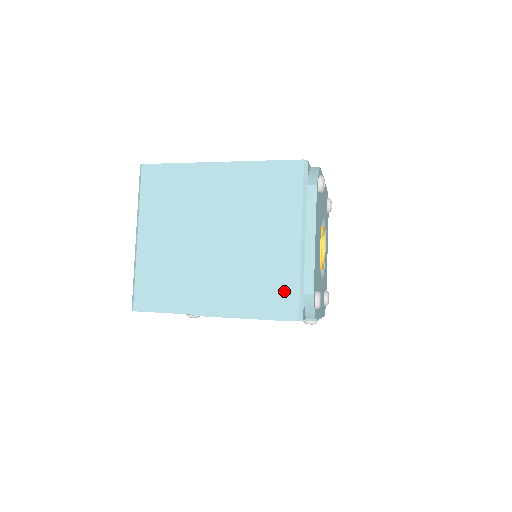
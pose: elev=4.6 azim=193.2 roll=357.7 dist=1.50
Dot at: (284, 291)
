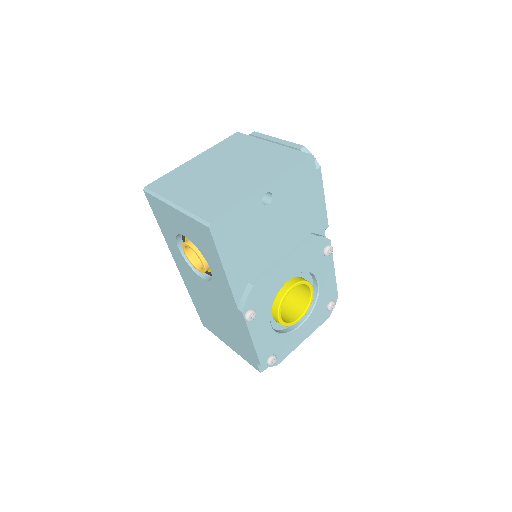
Dot at: (289, 155)
